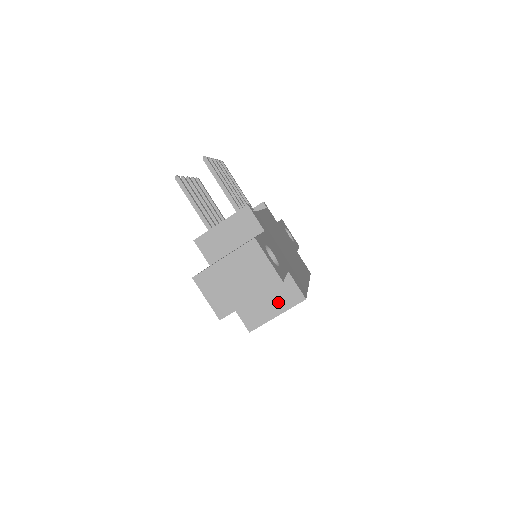
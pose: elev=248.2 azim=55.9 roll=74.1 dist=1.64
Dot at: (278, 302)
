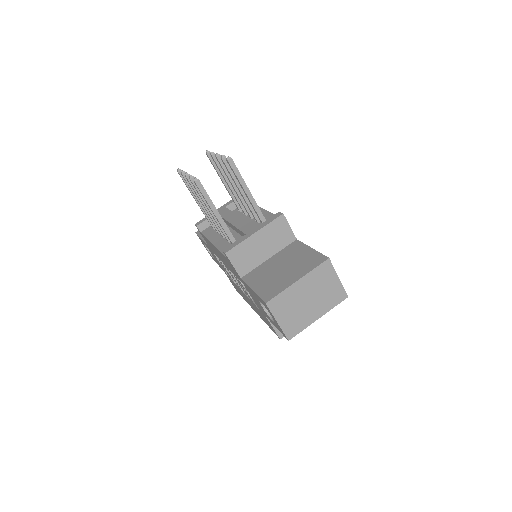
Dot at: occluded
